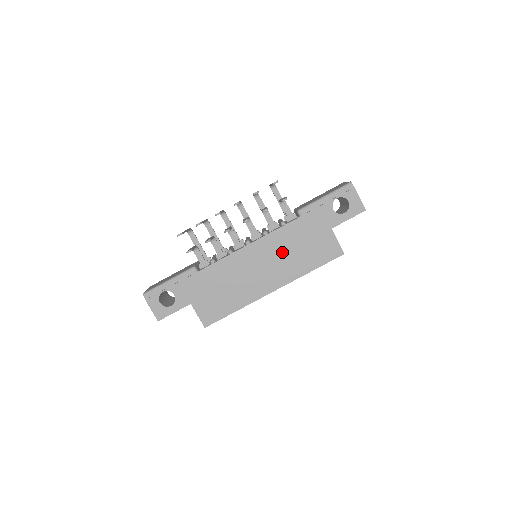
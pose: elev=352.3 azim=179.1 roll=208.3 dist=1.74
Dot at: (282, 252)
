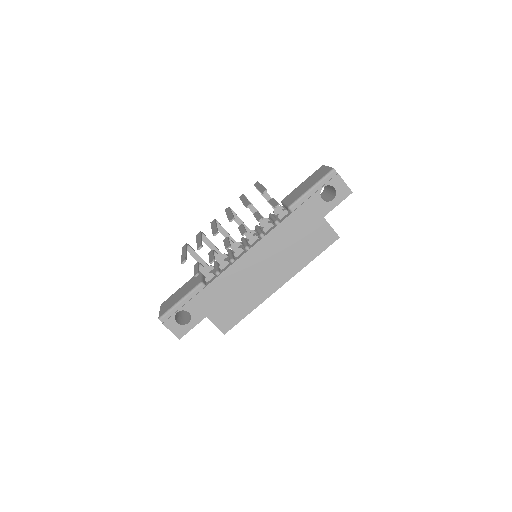
Dot at: (281, 250)
